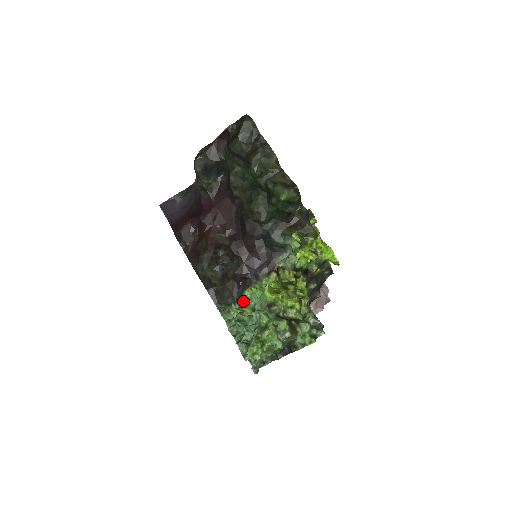
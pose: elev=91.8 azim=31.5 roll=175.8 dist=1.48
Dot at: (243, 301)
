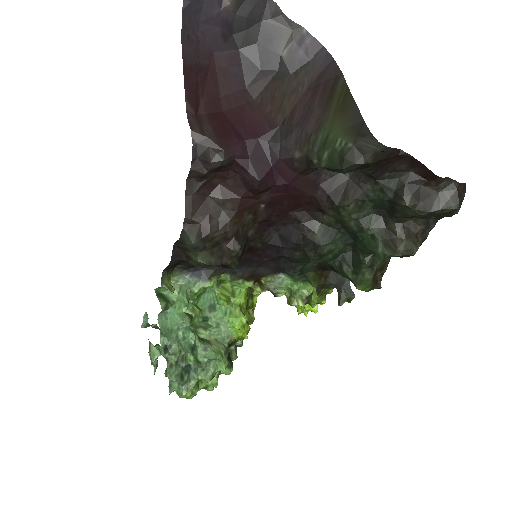
Dot at: (199, 293)
